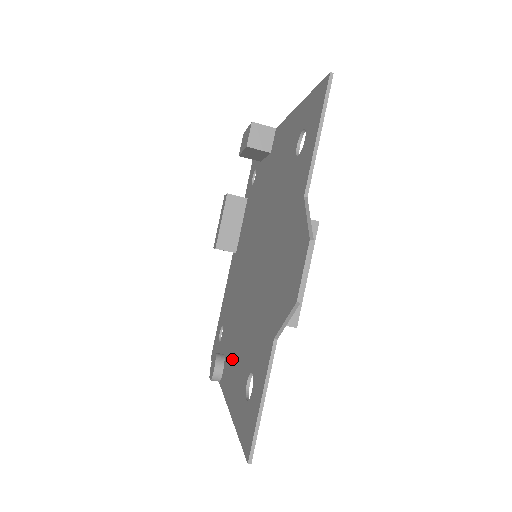
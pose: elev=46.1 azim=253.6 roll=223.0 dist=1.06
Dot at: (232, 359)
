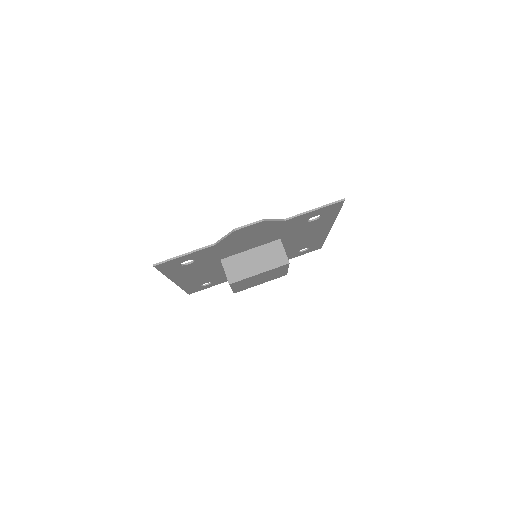
Dot at: occluded
